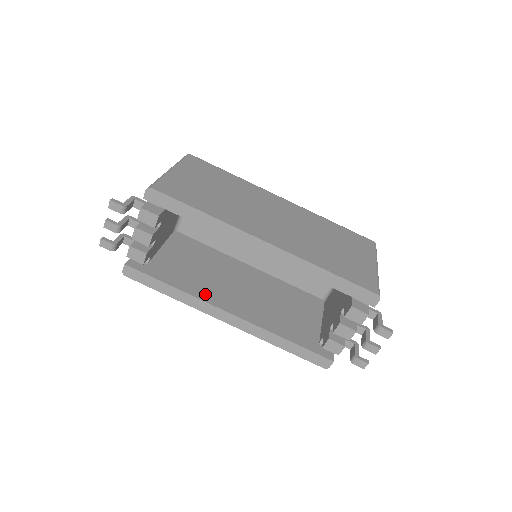
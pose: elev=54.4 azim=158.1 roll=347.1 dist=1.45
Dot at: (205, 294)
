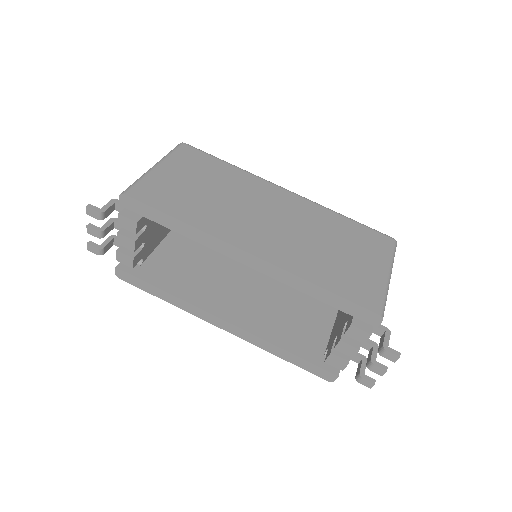
Dot at: (200, 298)
